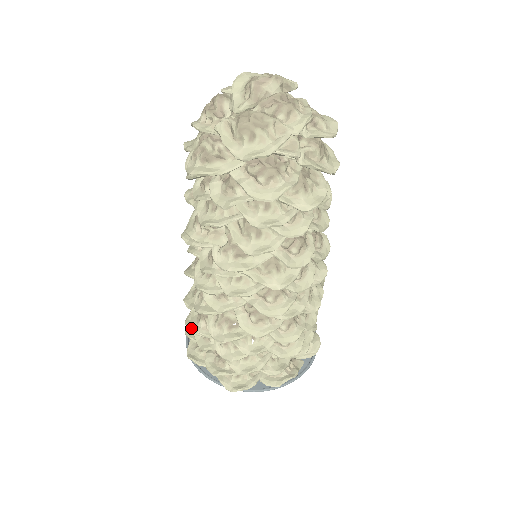
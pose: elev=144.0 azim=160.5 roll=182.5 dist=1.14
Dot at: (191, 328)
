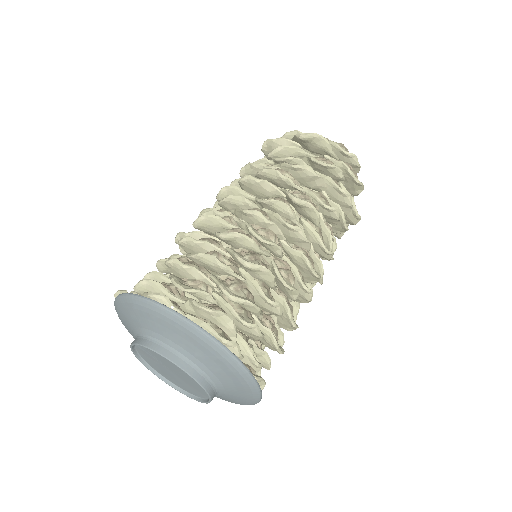
Dot at: (203, 253)
